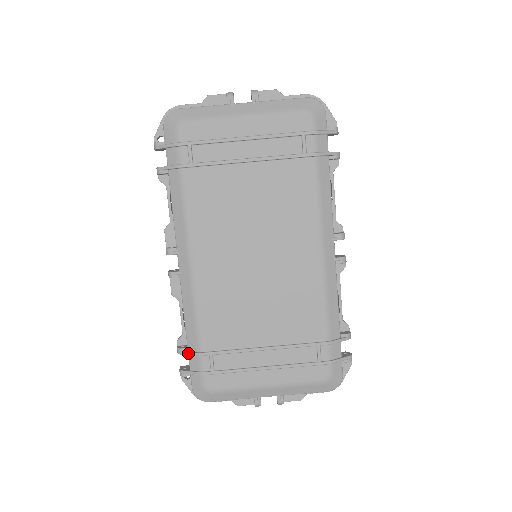
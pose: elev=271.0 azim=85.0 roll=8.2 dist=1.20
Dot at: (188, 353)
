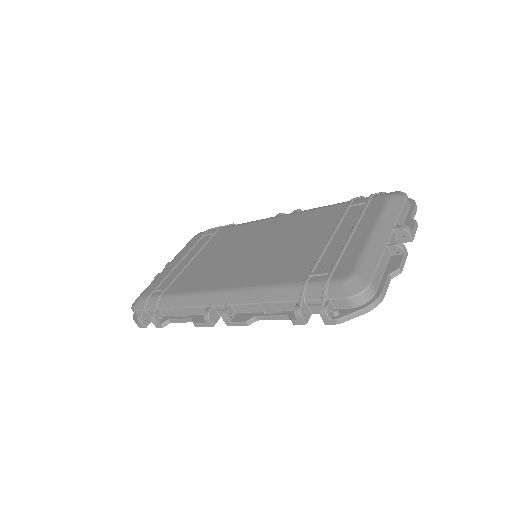
Dot at: (300, 298)
